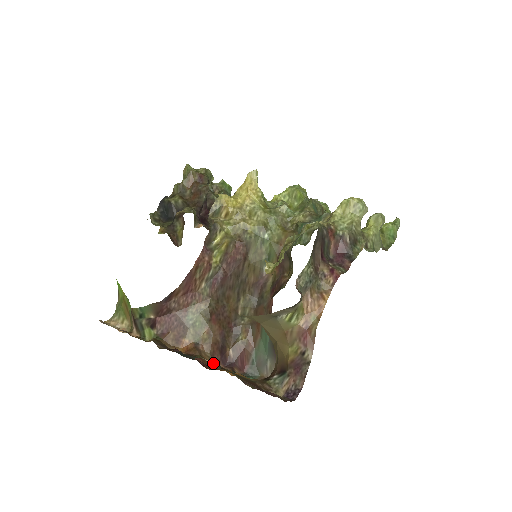
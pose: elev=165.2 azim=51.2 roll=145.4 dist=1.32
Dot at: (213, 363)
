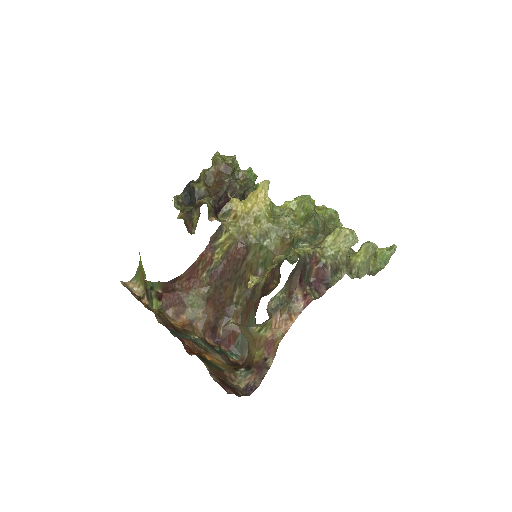
Dot at: (201, 341)
